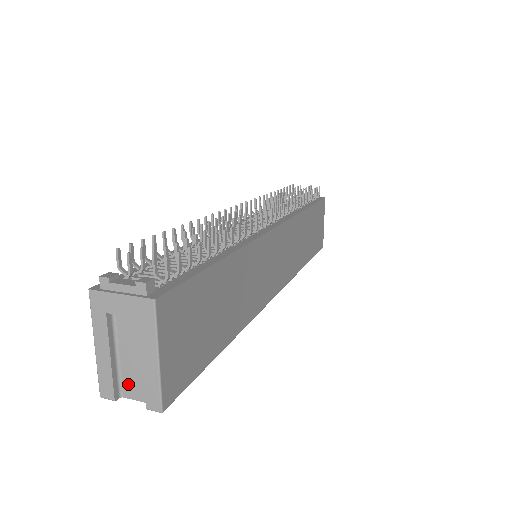
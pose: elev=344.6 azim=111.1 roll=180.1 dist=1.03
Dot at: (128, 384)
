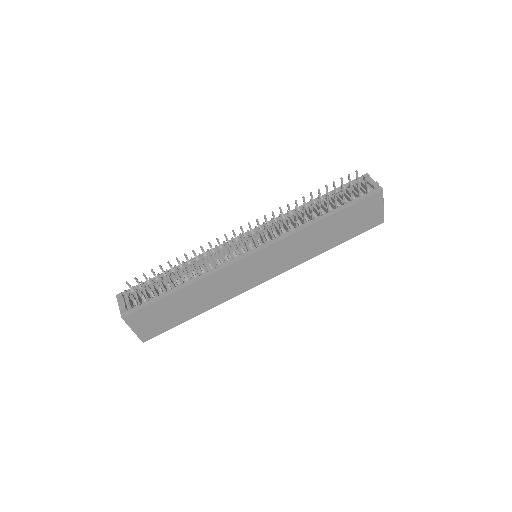
Dot at: occluded
